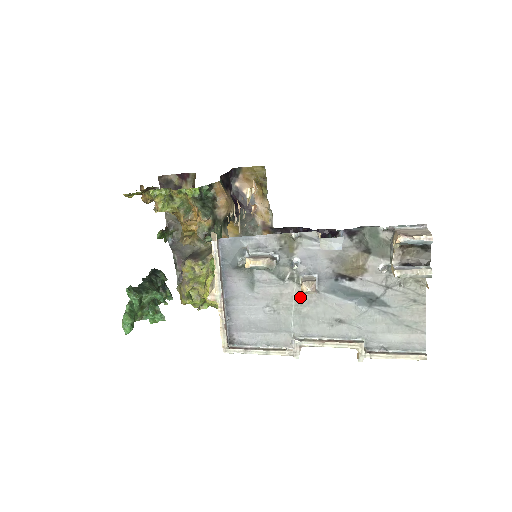
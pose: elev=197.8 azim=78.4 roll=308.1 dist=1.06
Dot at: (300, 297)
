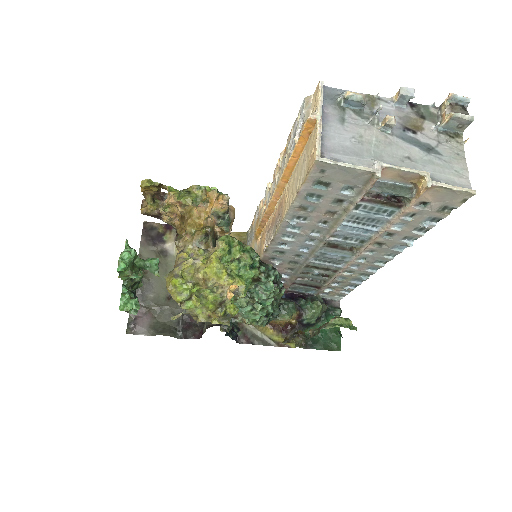
Dot at: (379, 136)
